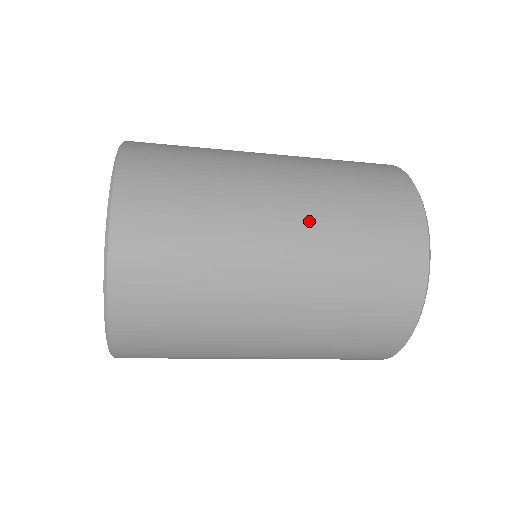
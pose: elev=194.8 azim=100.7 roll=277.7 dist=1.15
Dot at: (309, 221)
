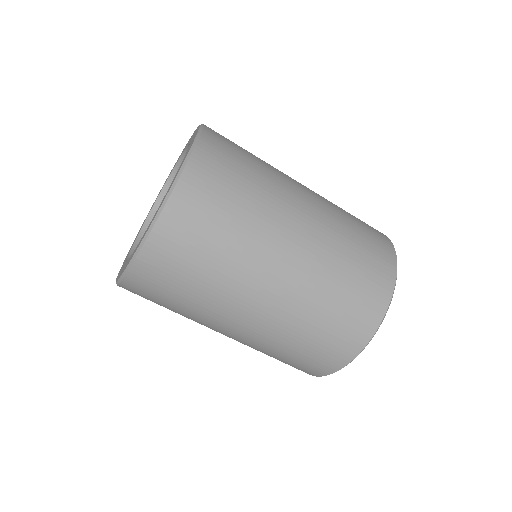
Dot at: (322, 200)
